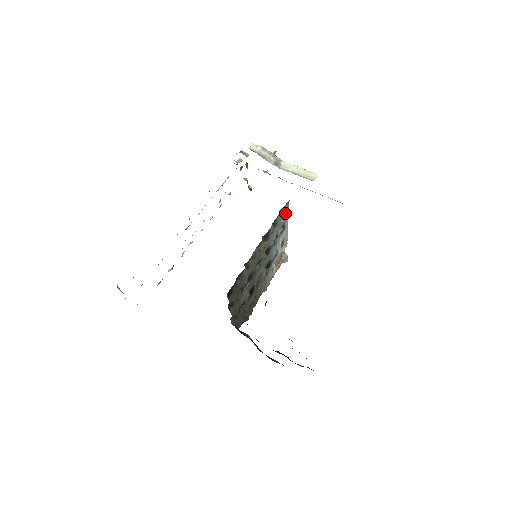
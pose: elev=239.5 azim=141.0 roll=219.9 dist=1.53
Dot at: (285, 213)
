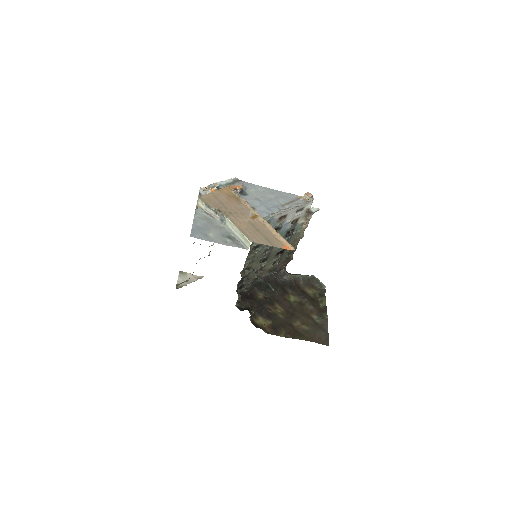
Dot at: (269, 221)
